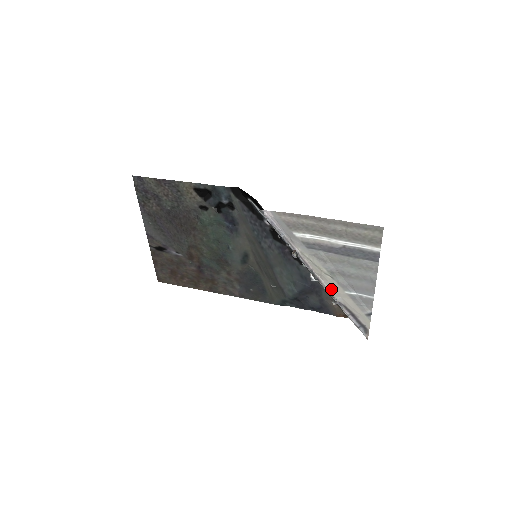
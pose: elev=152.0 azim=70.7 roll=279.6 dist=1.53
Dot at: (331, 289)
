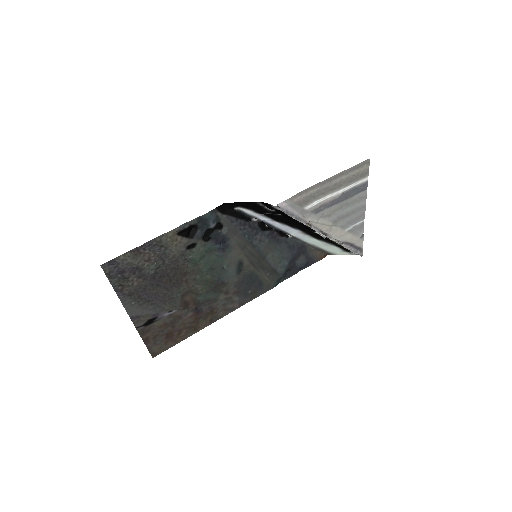
Dot at: (335, 236)
